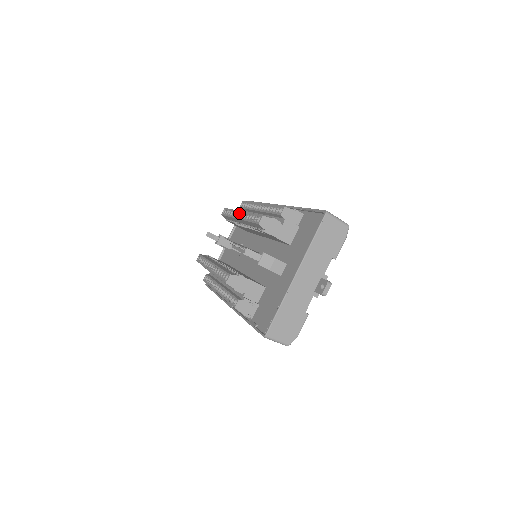
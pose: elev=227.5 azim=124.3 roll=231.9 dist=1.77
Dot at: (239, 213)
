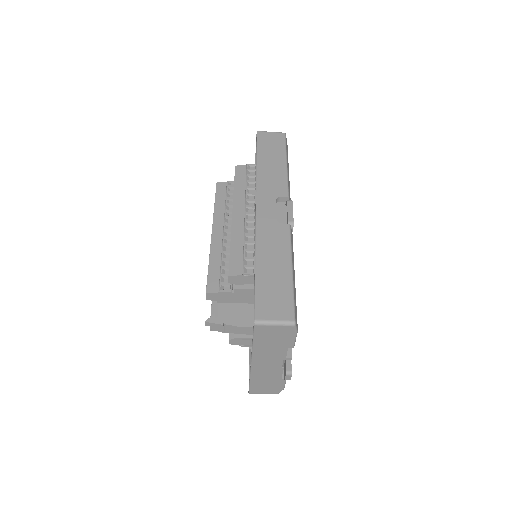
Dot at: (213, 229)
